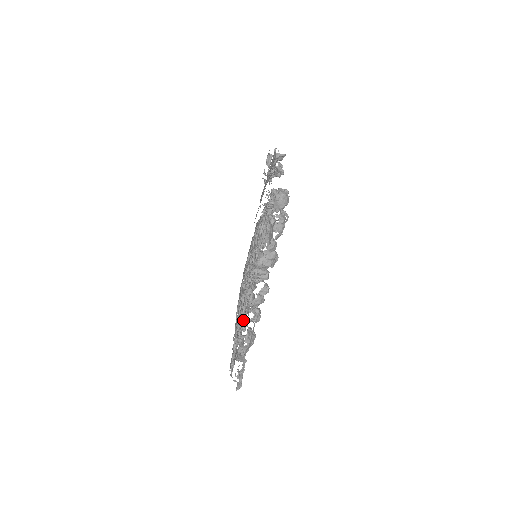
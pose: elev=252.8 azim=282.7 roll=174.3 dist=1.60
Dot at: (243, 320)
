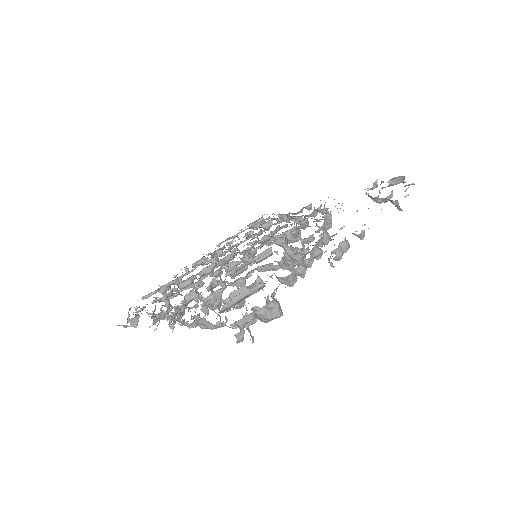
Dot at: (173, 297)
